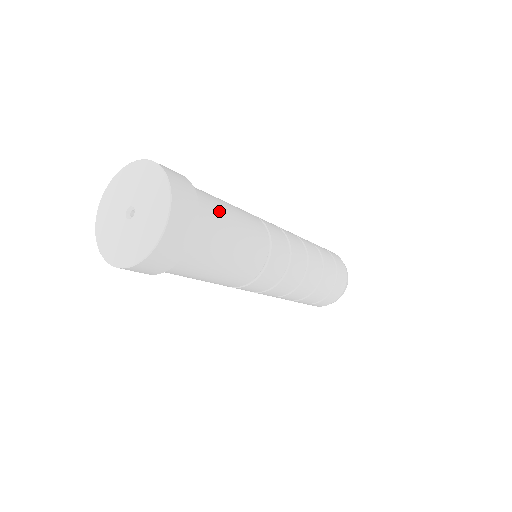
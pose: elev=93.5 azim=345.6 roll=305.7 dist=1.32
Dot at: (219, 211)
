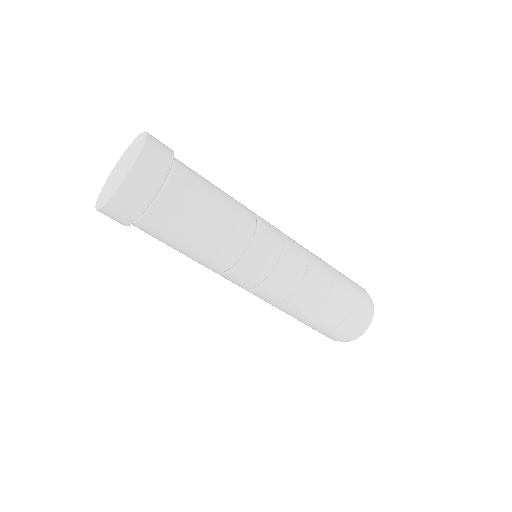
Dot at: occluded
